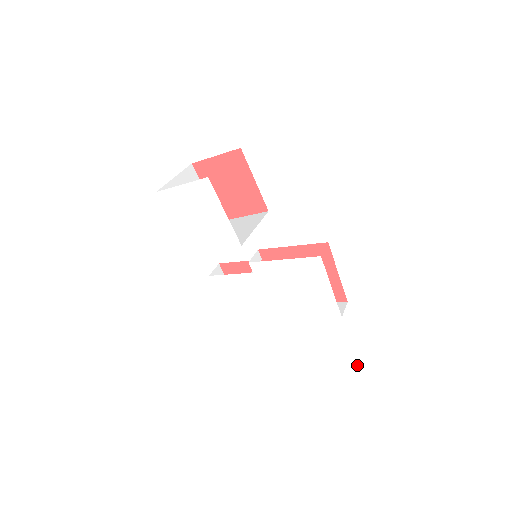
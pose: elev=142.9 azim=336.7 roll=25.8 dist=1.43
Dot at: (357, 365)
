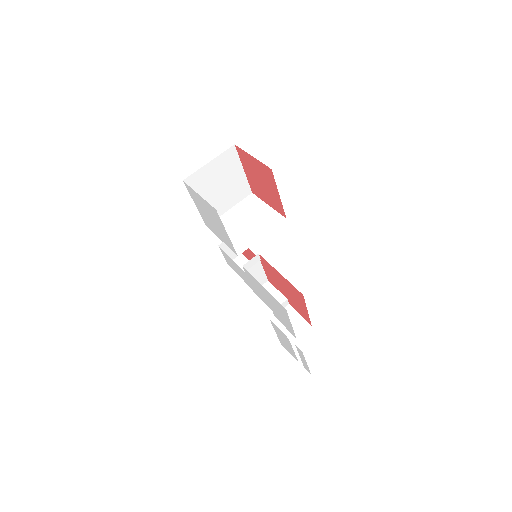
Dot at: (303, 359)
